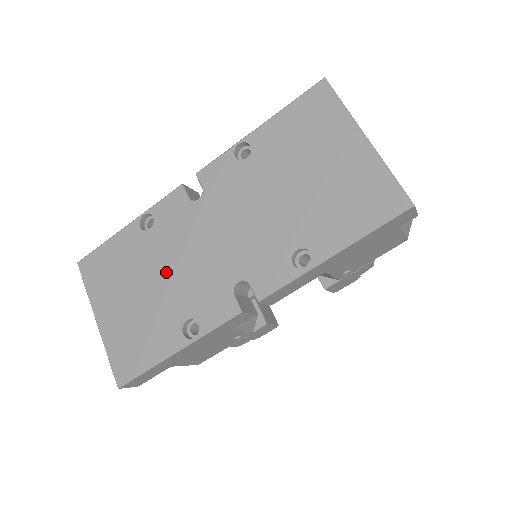
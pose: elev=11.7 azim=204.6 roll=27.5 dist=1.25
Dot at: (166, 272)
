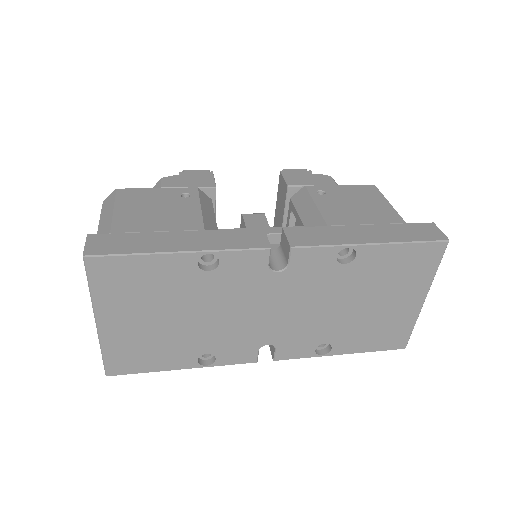
Dot at: (206, 315)
